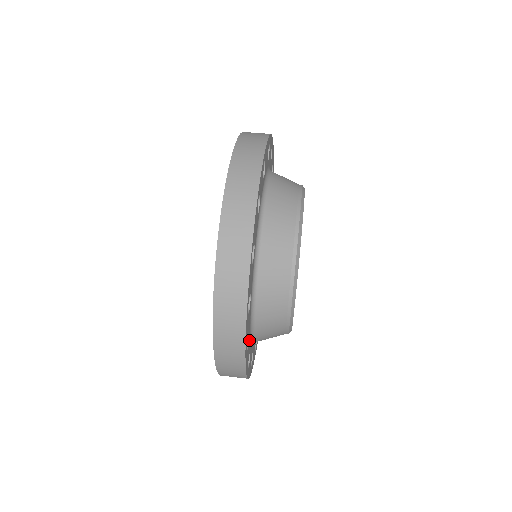
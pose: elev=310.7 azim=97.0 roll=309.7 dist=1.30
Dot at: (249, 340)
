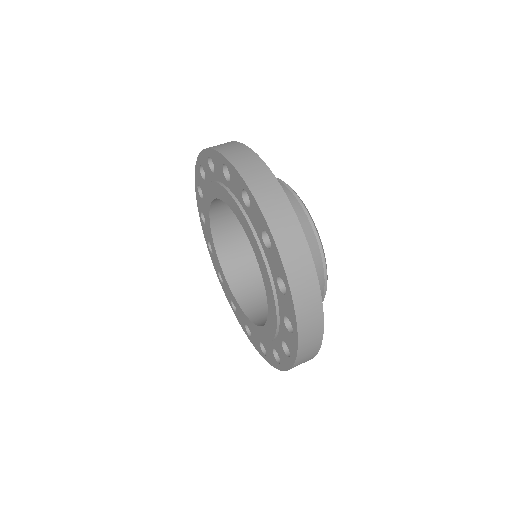
Dot at: occluded
